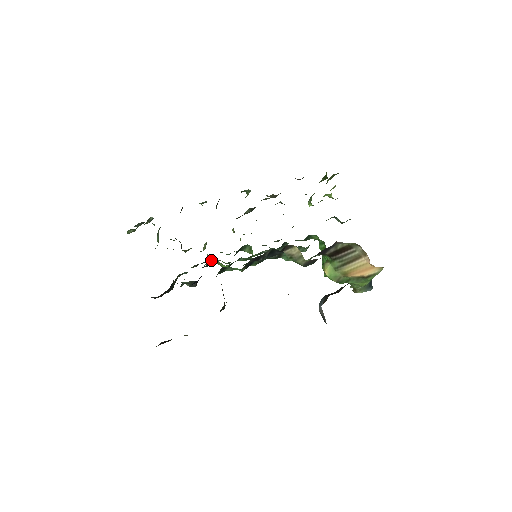
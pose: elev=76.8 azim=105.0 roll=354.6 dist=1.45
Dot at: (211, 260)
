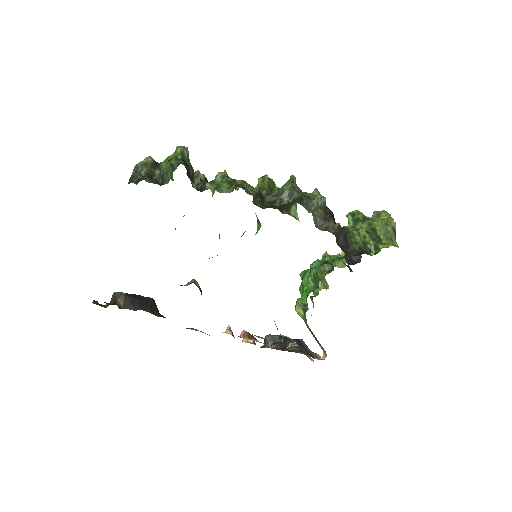
Dot at: occluded
